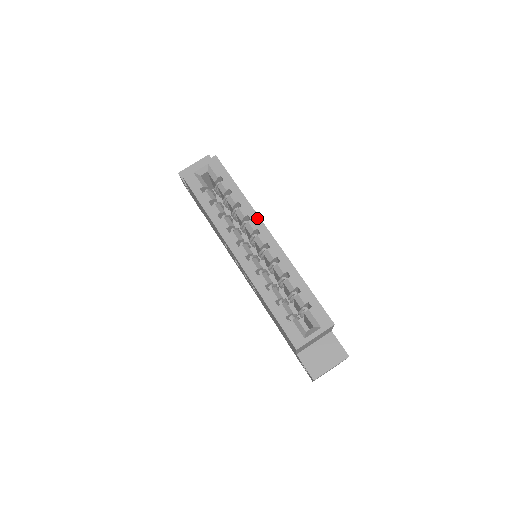
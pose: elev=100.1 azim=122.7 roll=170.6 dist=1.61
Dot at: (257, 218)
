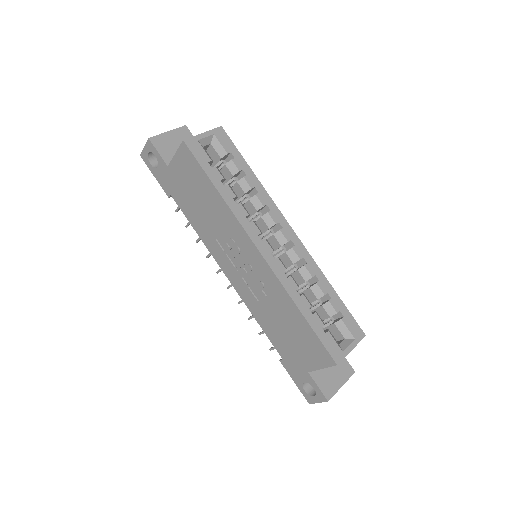
Dot at: (277, 210)
